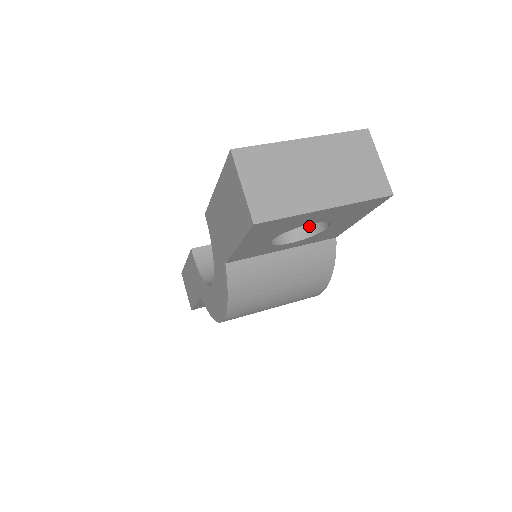
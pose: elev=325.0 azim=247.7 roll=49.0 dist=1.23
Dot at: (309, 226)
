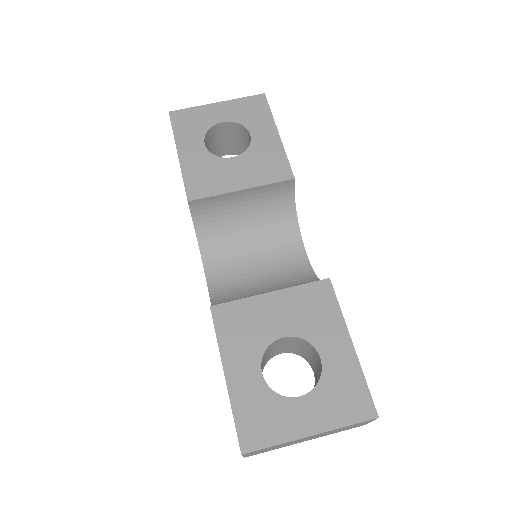
Dot at: (302, 355)
